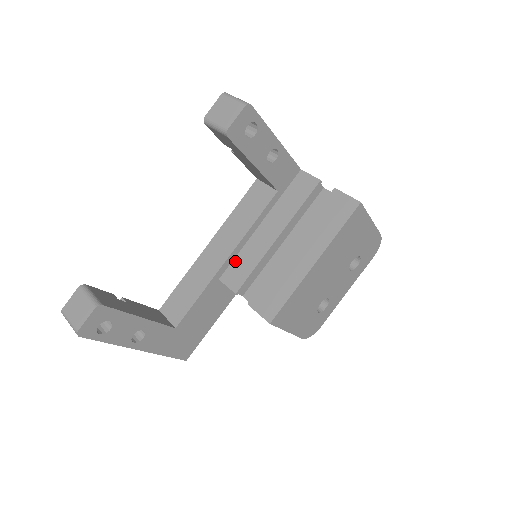
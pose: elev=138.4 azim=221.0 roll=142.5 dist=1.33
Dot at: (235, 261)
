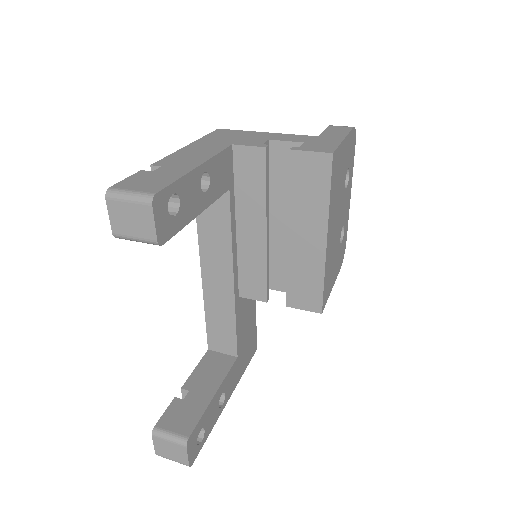
Dot at: (241, 274)
